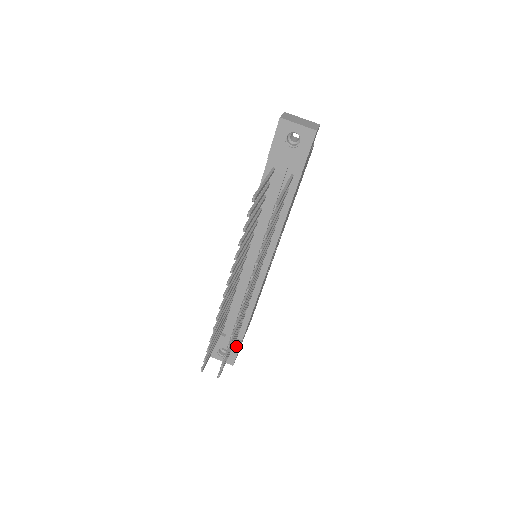
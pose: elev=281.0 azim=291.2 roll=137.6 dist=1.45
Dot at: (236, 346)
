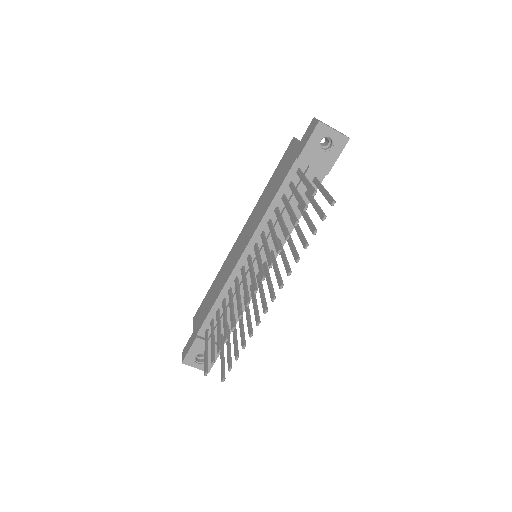
Dot at: occluded
